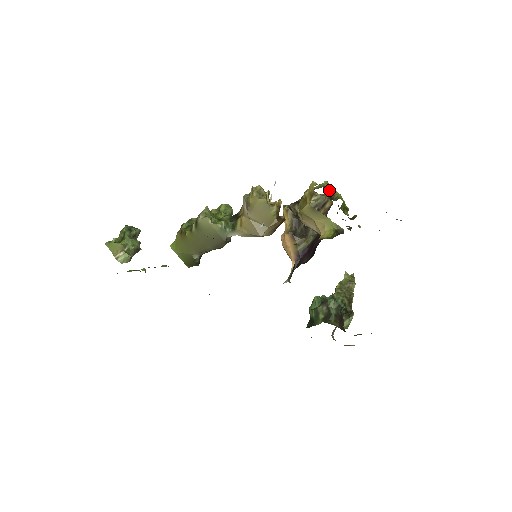
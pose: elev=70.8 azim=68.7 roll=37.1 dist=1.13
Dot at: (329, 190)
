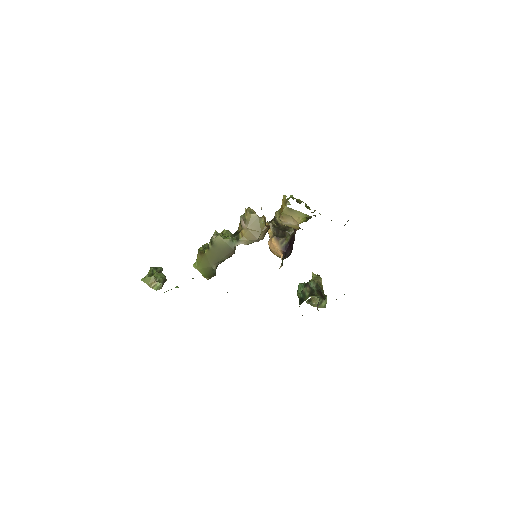
Dot at: (295, 198)
